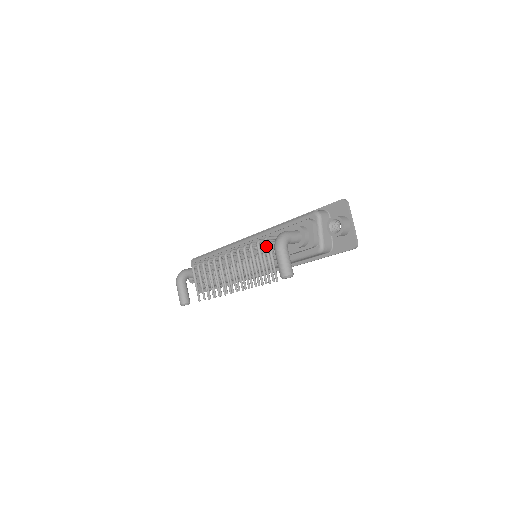
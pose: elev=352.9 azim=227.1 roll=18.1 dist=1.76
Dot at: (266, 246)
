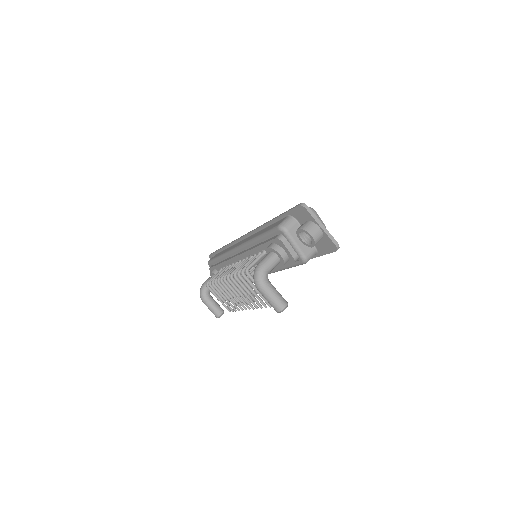
Dot at: (250, 278)
